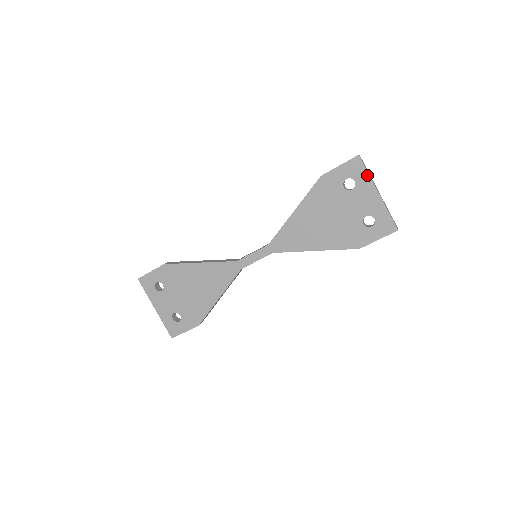
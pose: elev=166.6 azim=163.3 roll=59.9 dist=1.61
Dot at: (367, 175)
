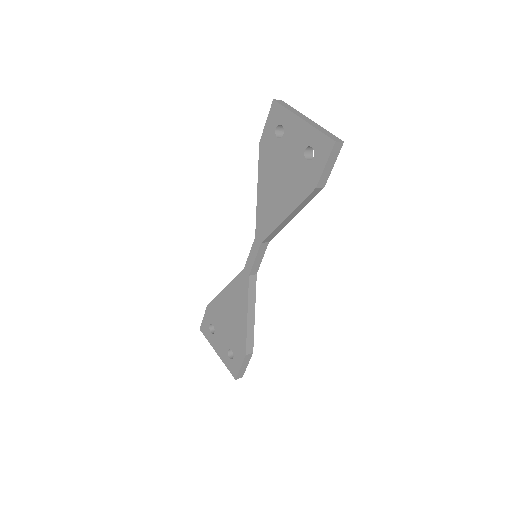
Dot at: (287, 111)
